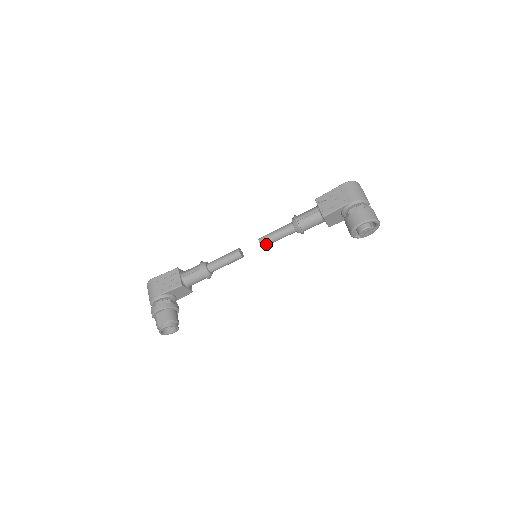
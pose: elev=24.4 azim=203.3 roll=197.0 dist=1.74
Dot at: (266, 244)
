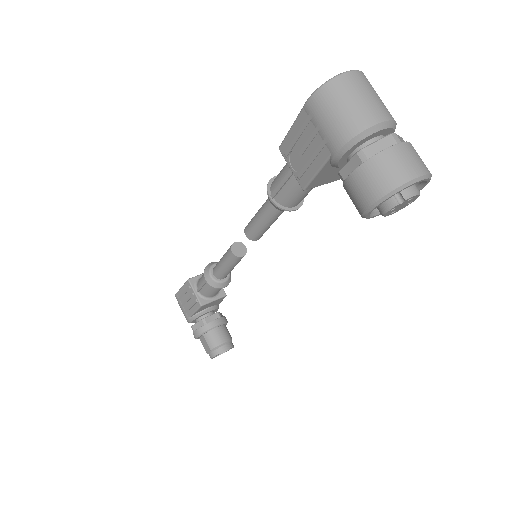
Dot at: (258, 236)
